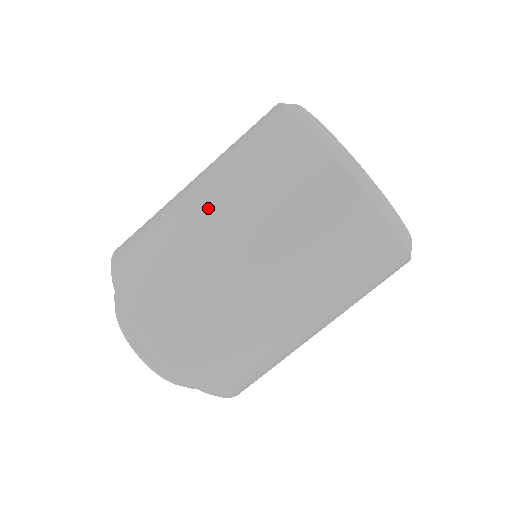
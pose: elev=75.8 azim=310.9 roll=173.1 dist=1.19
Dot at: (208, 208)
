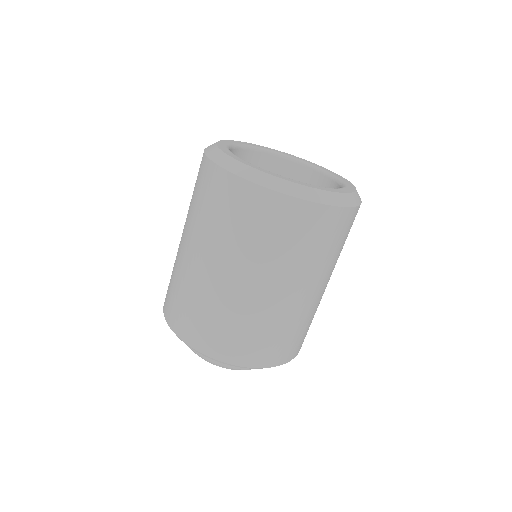
Dot at: occluded
